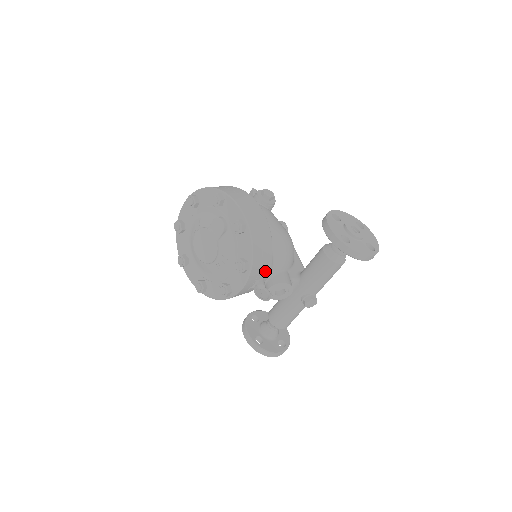
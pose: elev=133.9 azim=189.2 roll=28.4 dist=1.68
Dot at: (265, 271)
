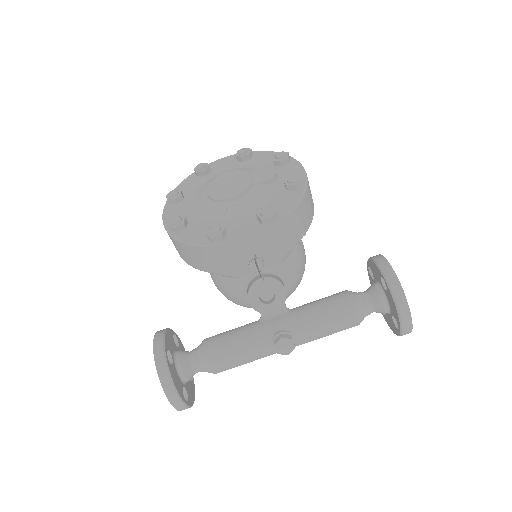
Dot at: (275, 254)
